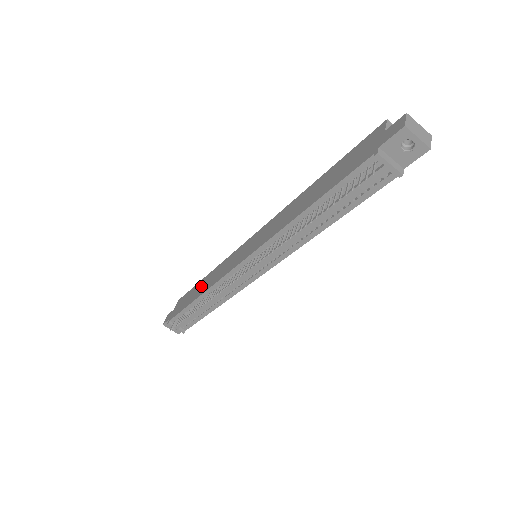
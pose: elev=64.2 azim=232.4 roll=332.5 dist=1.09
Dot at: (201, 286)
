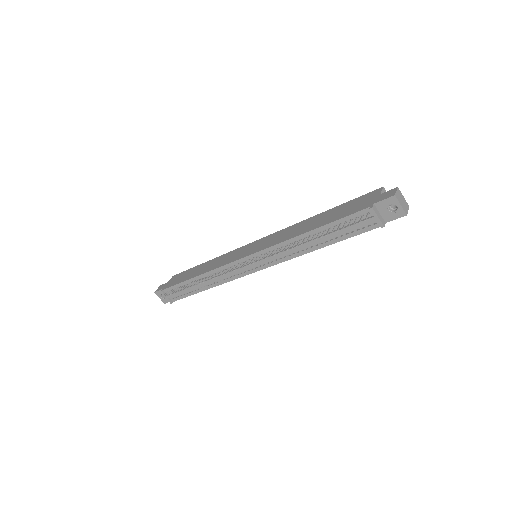
Dot at: (200, 268)
